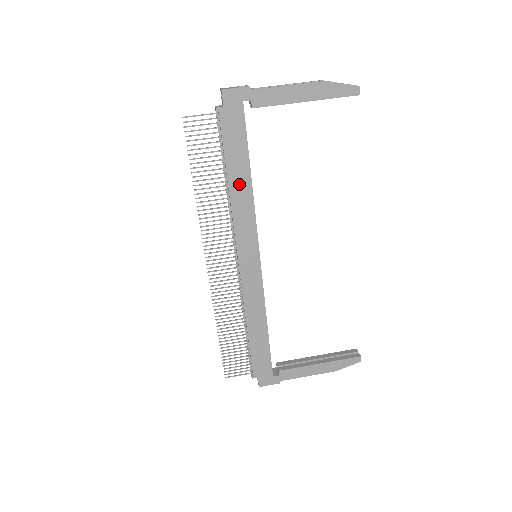
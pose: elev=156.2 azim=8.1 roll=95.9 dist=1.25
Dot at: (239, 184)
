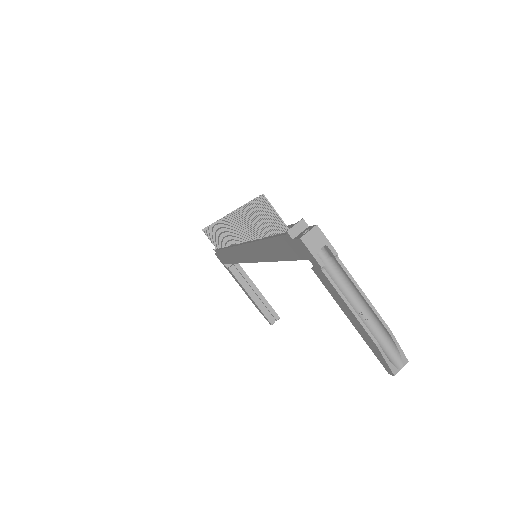
Dot at: (268, 250)
